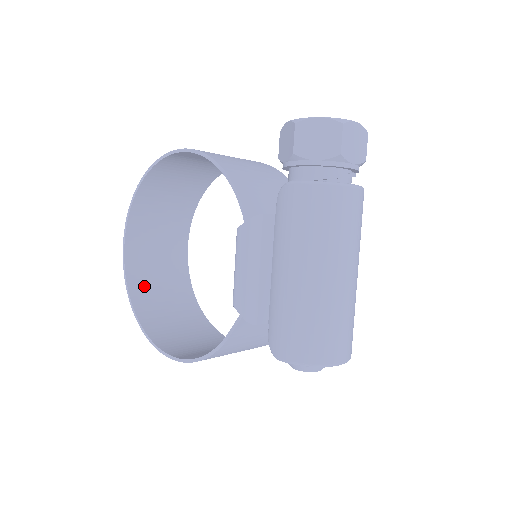
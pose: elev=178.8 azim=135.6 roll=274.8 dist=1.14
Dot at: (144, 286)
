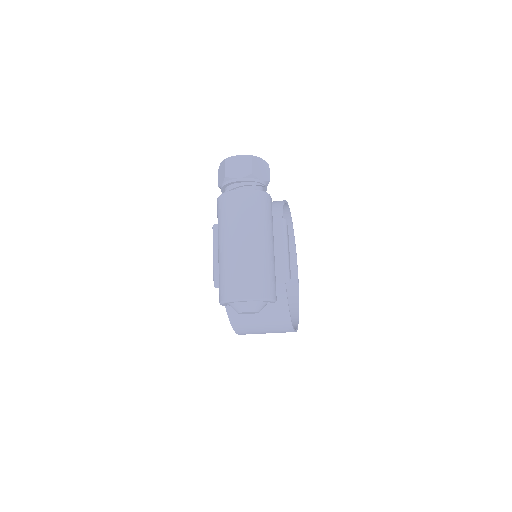
Dot at: occluded
